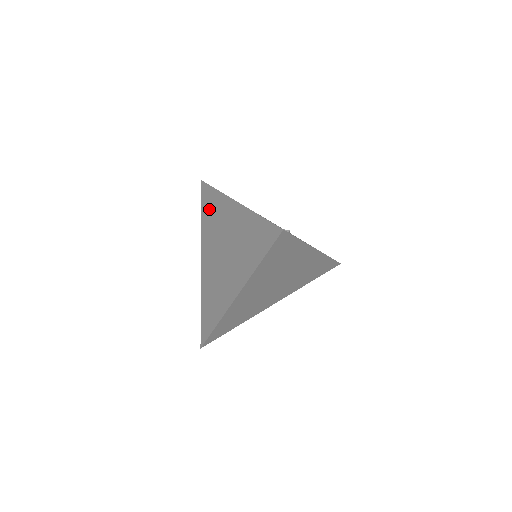
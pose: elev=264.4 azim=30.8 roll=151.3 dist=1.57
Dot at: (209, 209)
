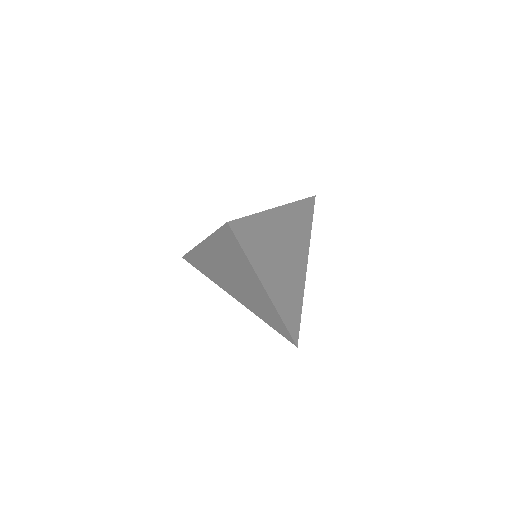
Dot at: (202, 266)
